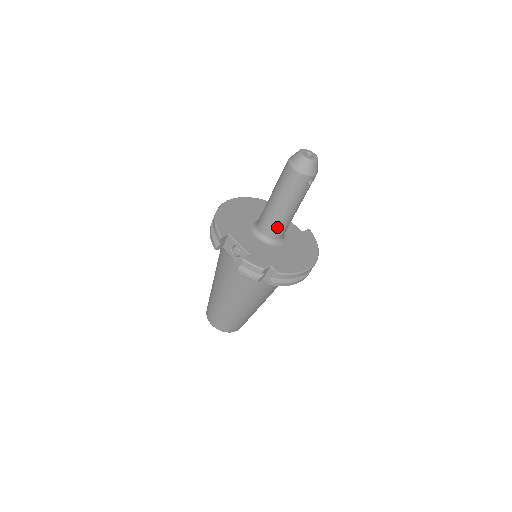
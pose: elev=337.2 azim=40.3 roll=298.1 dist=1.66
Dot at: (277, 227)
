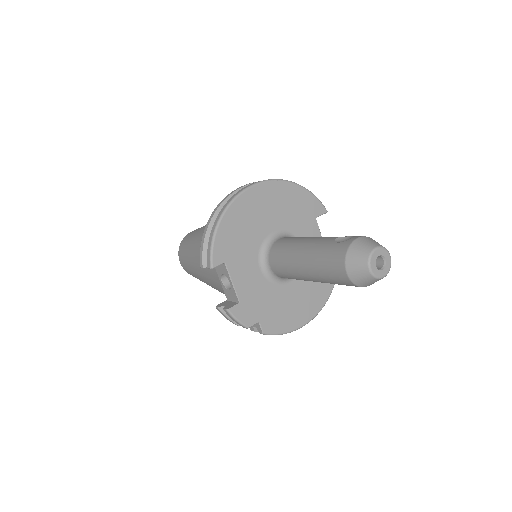
Dot at: (291, 278)
